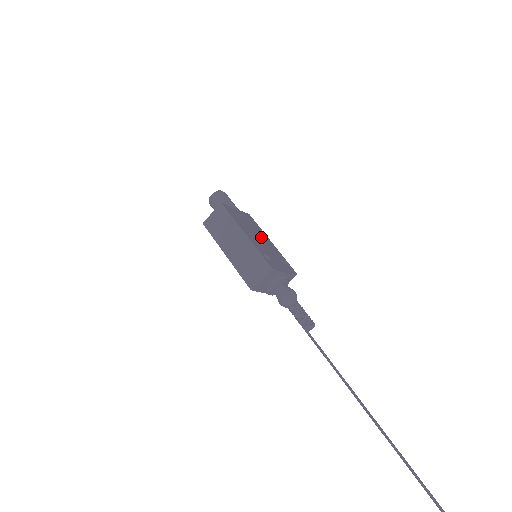
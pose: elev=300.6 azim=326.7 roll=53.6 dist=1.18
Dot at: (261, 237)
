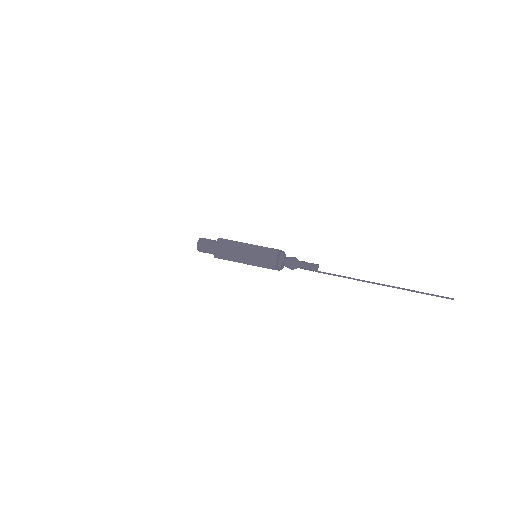
Dot at: occluded
